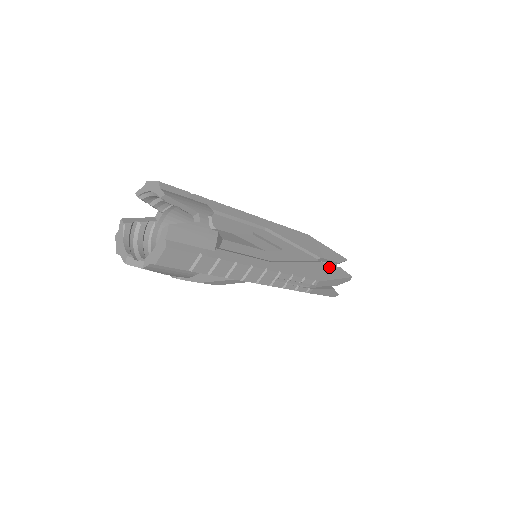
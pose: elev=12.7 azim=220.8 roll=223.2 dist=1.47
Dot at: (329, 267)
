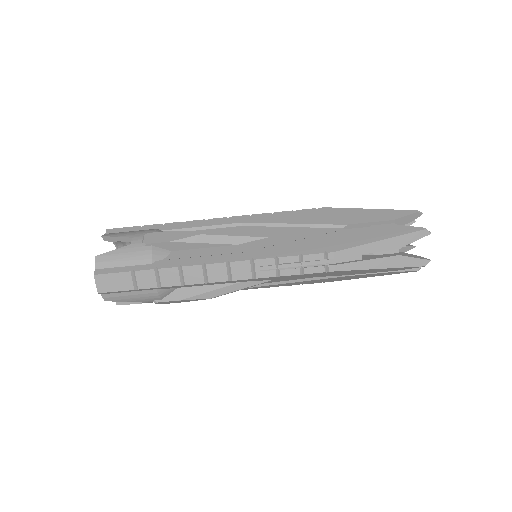
Dot at: (365, 230)
